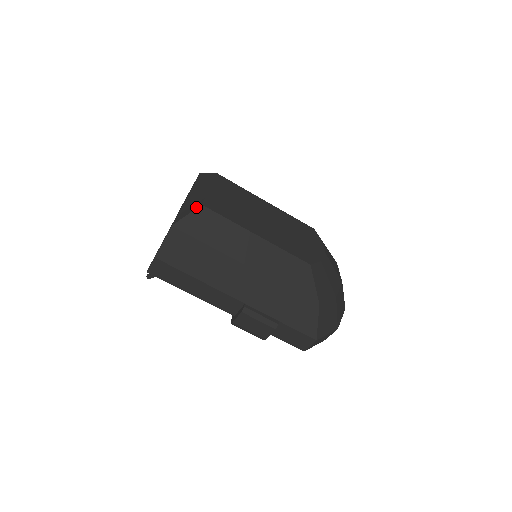
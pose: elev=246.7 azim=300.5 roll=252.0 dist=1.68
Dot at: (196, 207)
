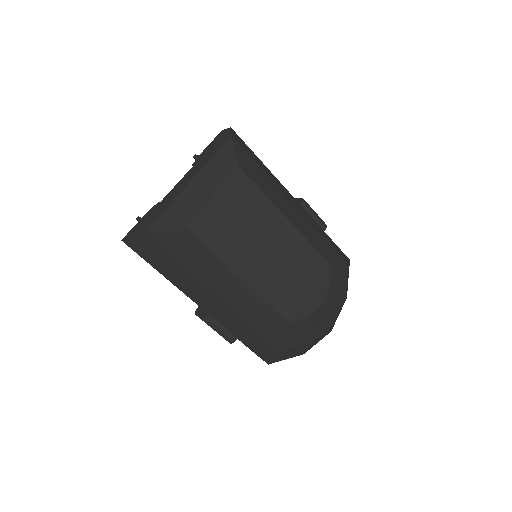
Dot at: (179, 224)
